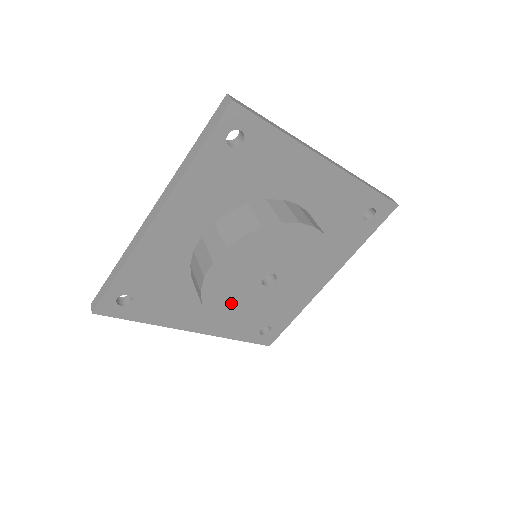
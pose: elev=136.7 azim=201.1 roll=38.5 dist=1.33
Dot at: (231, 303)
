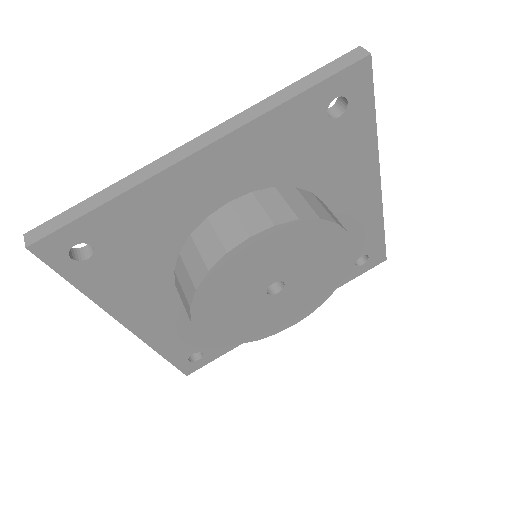
Dot at: (266, 322)
